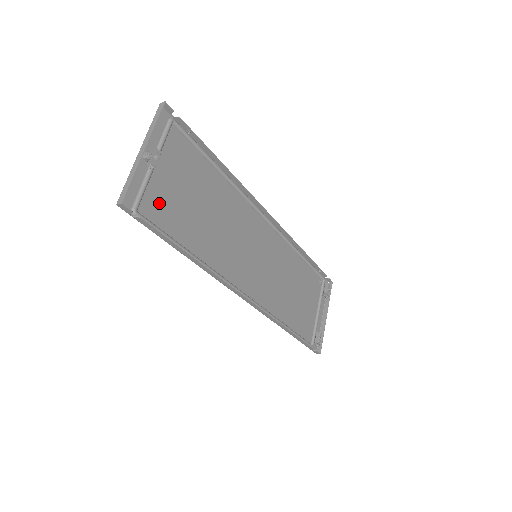
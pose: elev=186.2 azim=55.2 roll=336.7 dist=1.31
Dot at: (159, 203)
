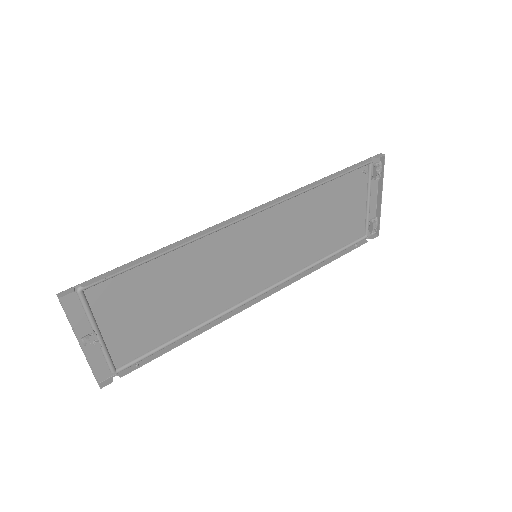
Dot at: (128, 344)
